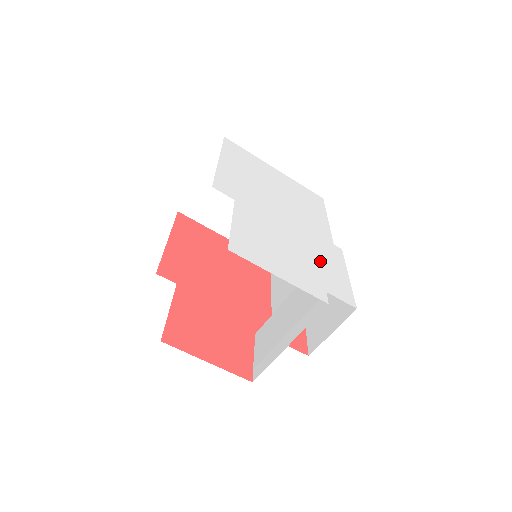
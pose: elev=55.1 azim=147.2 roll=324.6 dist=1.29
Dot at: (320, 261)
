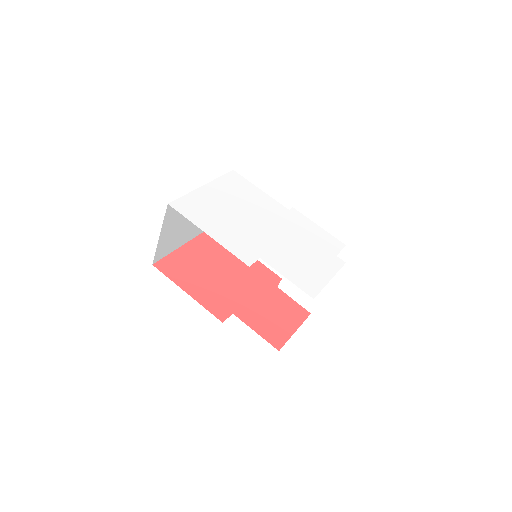
Dot at: (309, 237)
